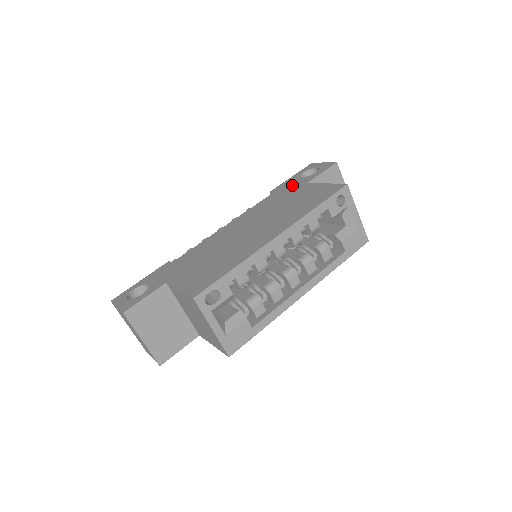
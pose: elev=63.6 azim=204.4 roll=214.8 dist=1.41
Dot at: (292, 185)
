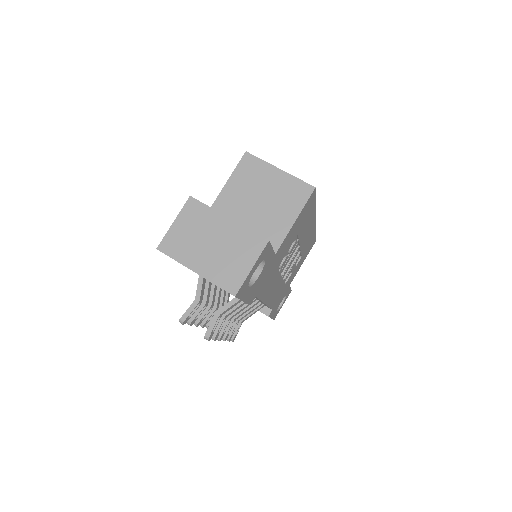
Dot at: occluded
